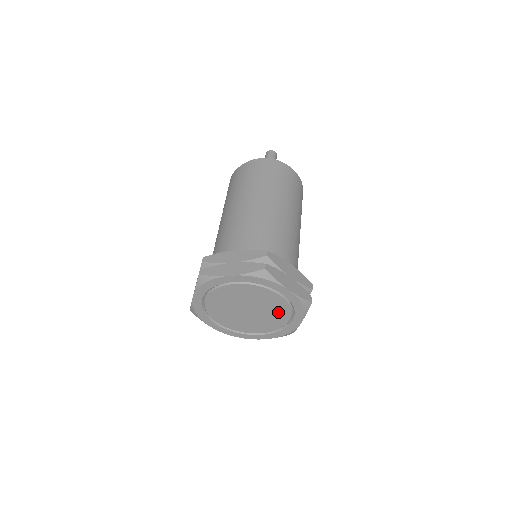
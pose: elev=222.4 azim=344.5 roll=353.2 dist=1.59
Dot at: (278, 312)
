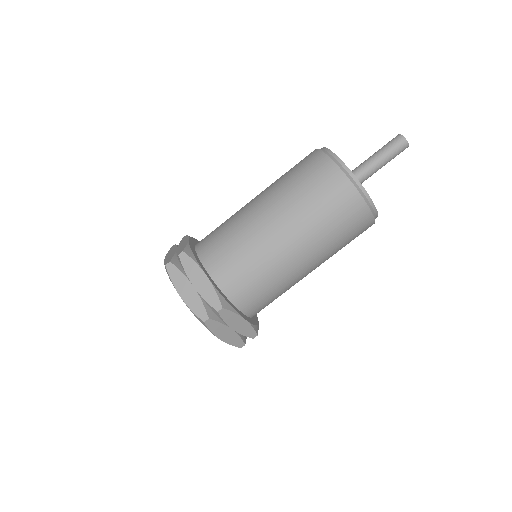
Dot at: occluded
